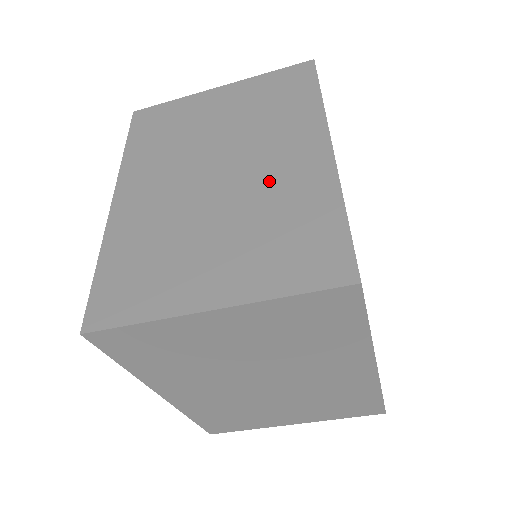
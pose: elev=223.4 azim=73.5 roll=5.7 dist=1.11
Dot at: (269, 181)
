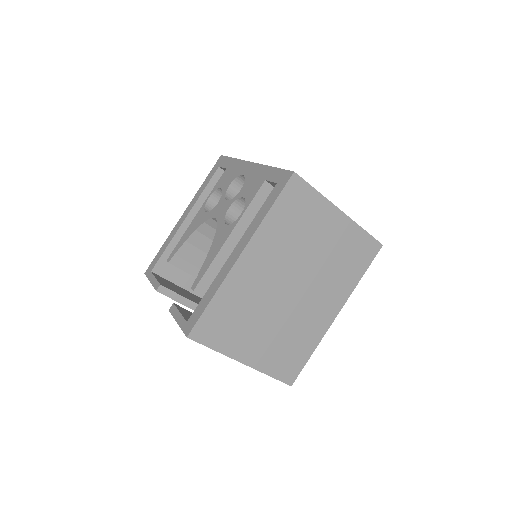
Dot at: occluded
